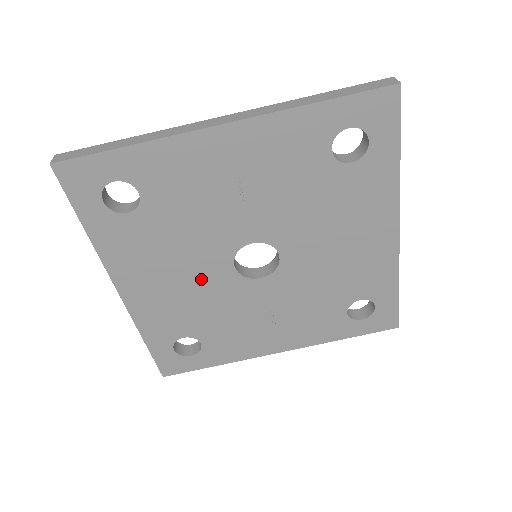
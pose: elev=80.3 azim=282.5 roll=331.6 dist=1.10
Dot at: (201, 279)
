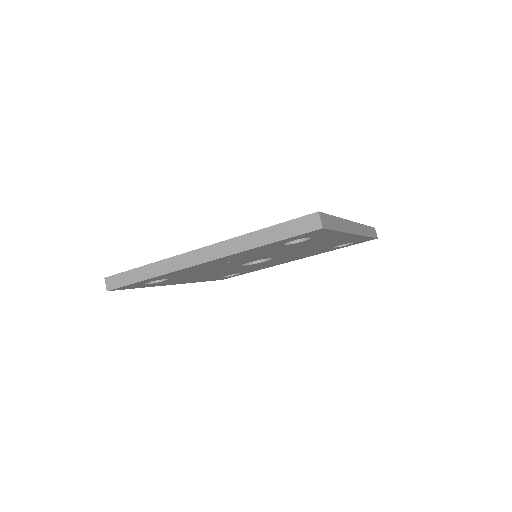
Dot at: (224, 271)
